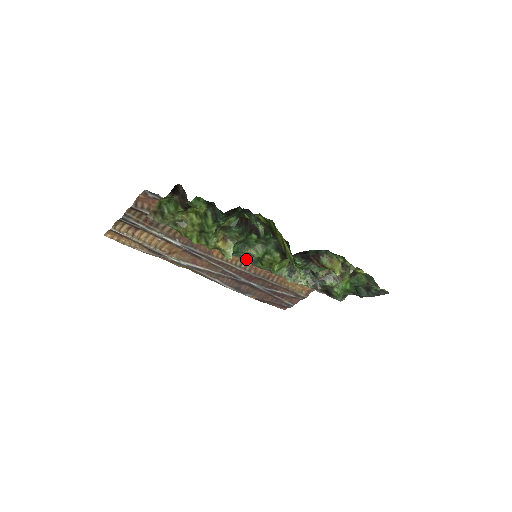
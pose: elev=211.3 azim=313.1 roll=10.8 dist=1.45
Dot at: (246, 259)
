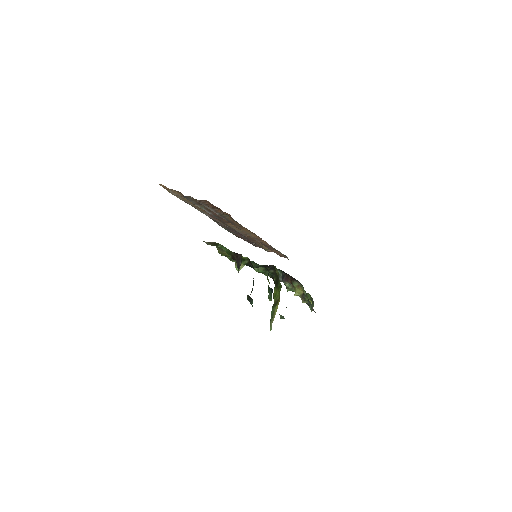
Dot at: occluded
